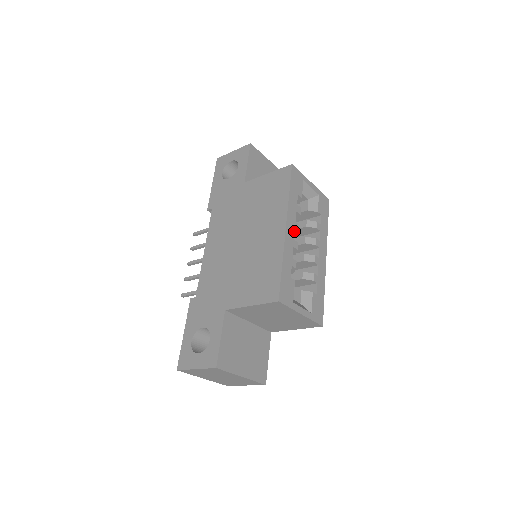
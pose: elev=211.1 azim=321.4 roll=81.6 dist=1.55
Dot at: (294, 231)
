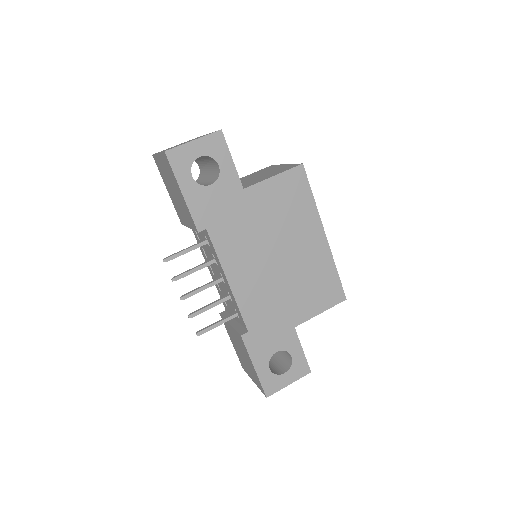
Dot at: occluded
